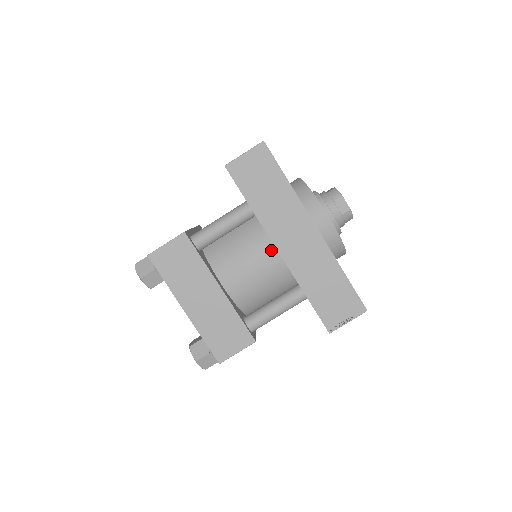
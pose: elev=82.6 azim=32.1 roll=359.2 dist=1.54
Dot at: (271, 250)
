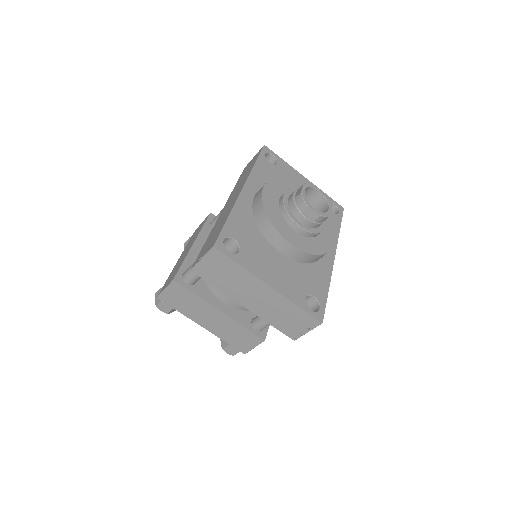
Dot at: occluded
